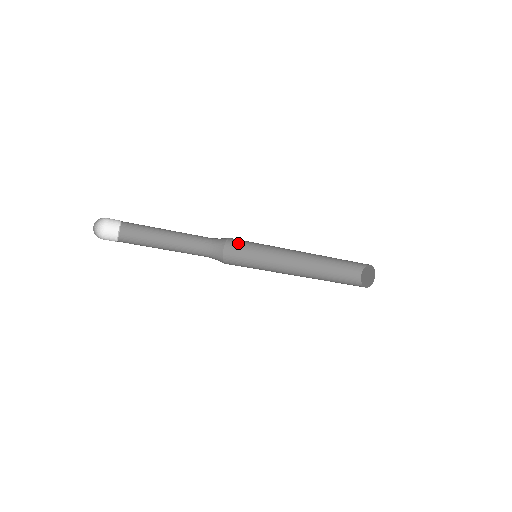
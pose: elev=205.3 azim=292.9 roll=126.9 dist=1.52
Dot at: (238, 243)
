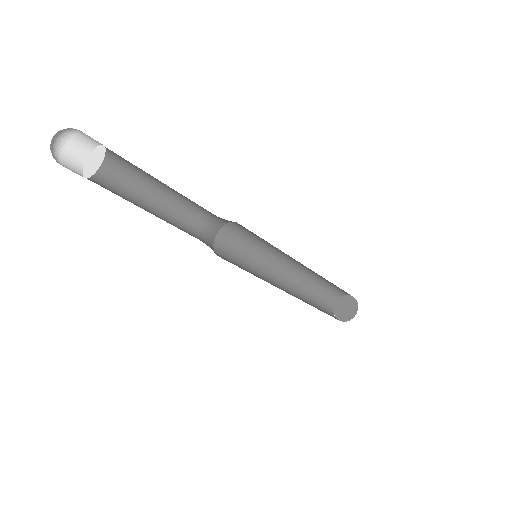
Dot at: (247, 229)
